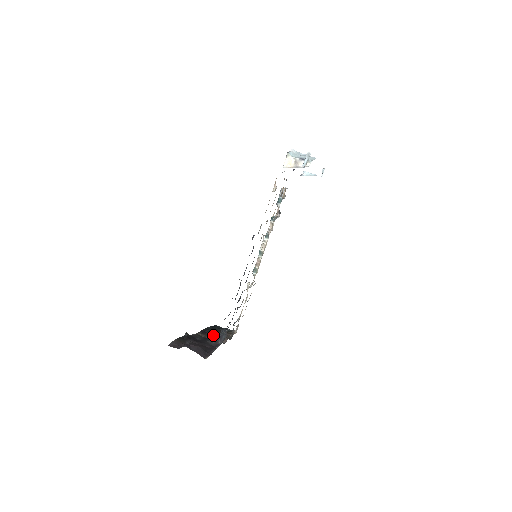
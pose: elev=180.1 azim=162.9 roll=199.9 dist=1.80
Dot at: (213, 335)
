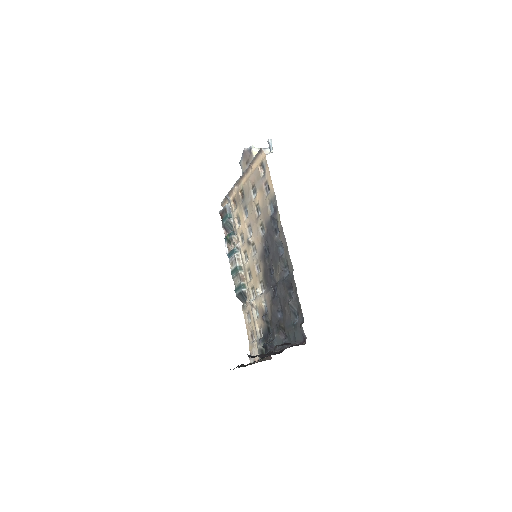
Dot at: occluded
